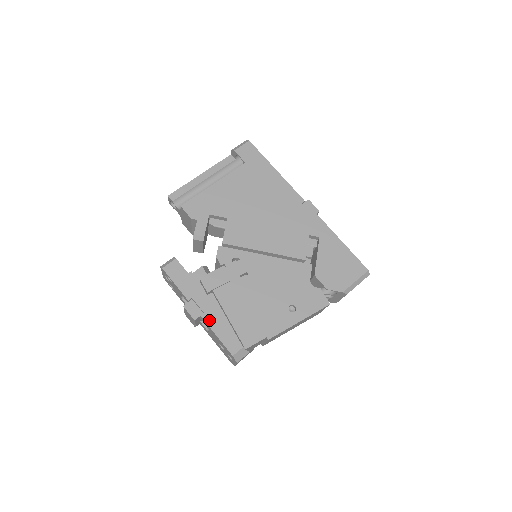
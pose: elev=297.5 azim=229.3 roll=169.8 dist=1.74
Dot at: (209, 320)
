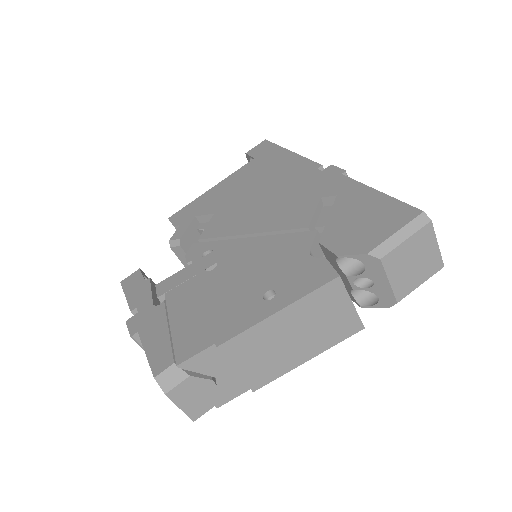
Dot at: (144, 331)
